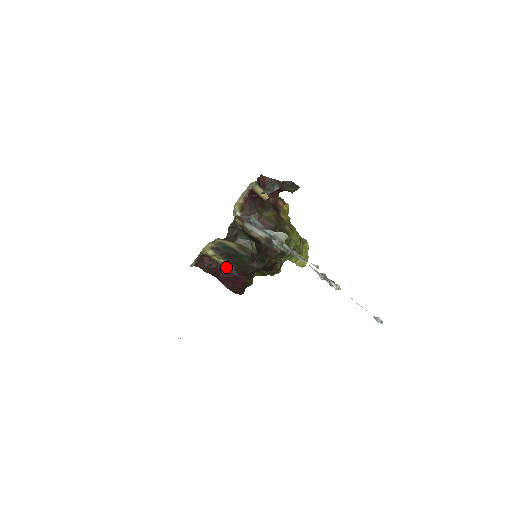
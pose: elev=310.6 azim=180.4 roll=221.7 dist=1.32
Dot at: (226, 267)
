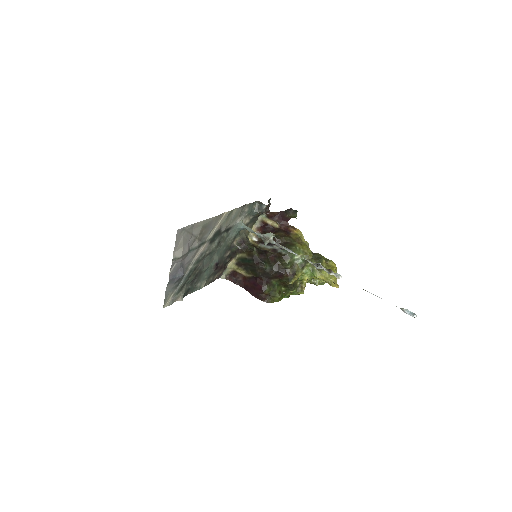
Dot at: (249, 278)
